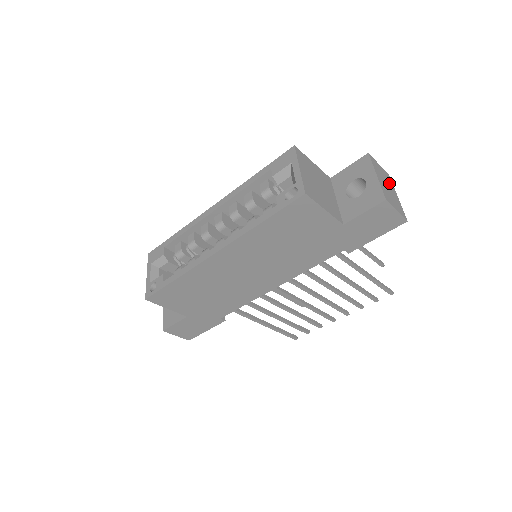
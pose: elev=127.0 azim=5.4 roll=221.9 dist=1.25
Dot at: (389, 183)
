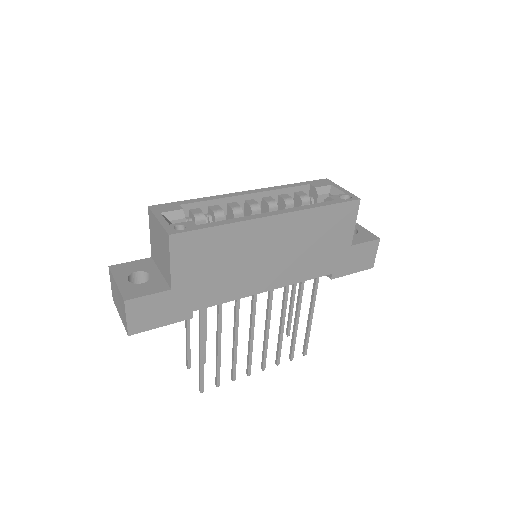
Dot at: occluded
